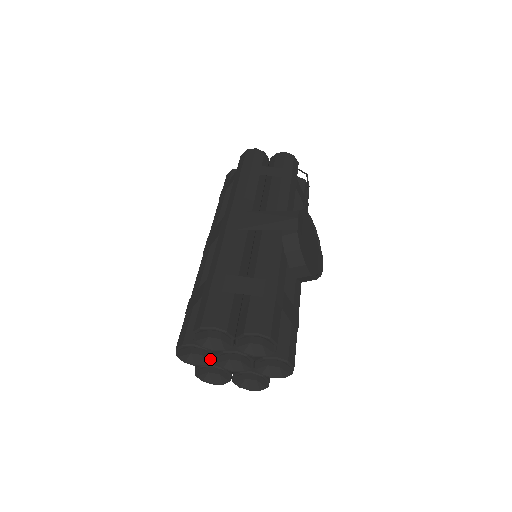
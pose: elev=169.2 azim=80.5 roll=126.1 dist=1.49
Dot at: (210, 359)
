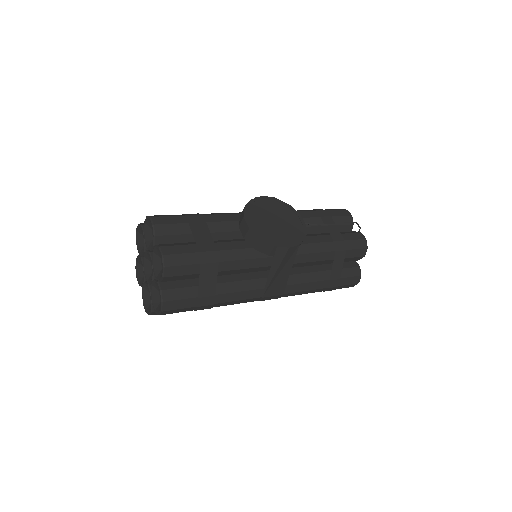
Dot at: (144, 272)
